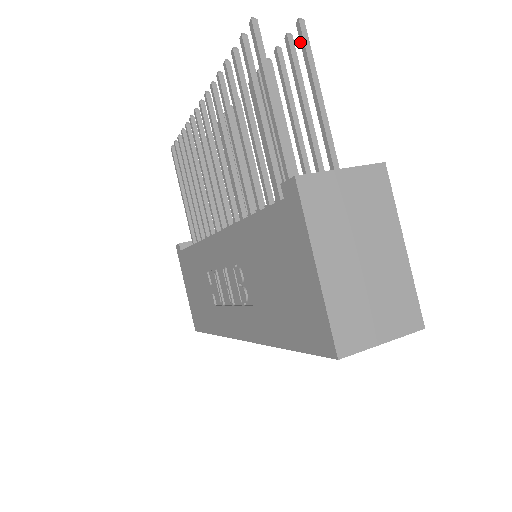
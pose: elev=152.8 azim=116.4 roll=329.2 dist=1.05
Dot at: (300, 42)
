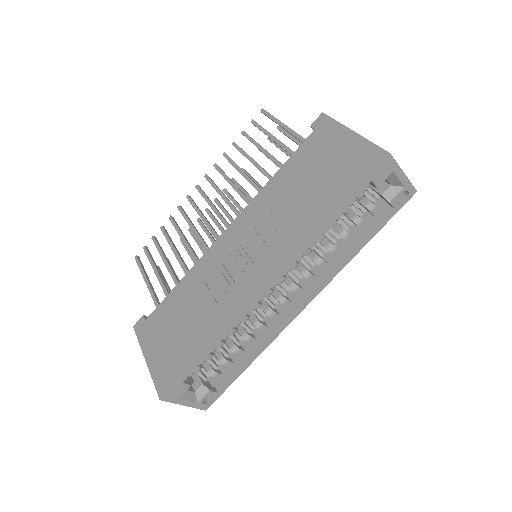
Dot at: (281, 131)
